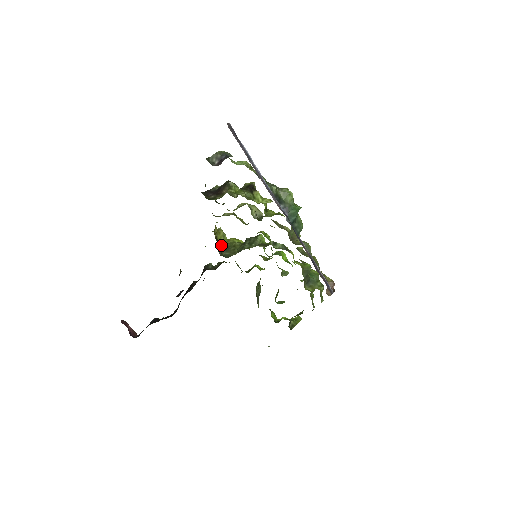
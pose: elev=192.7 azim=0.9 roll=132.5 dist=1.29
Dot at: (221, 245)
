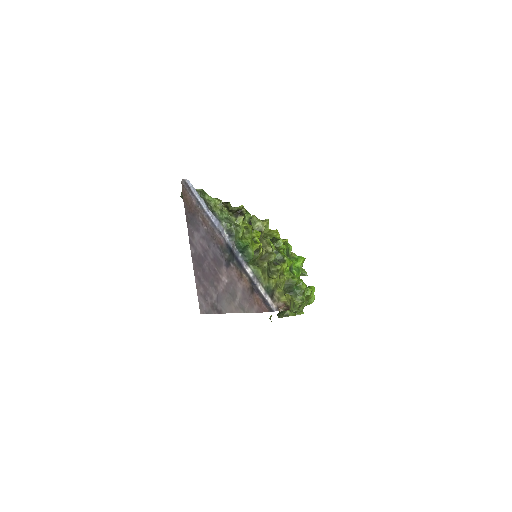
Dot at: occluded
